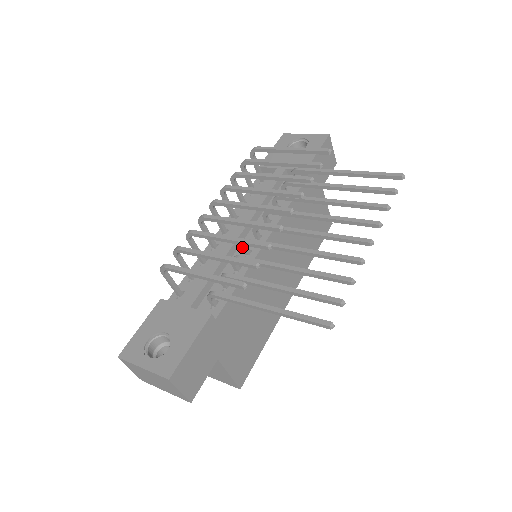
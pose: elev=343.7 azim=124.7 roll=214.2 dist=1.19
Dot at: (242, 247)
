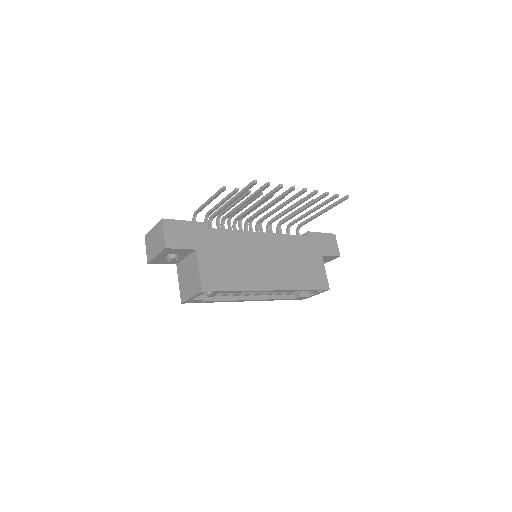
Dot at: (244, 227)
